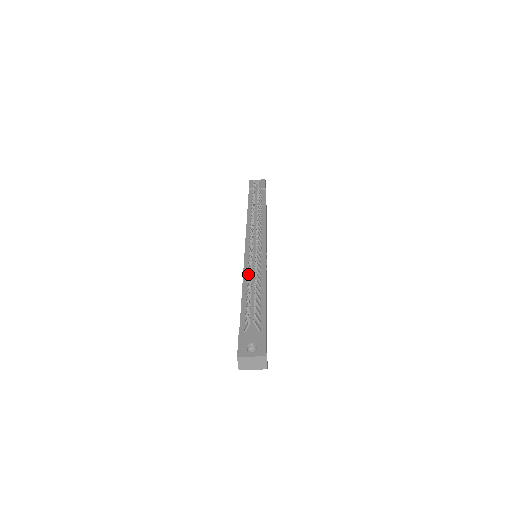
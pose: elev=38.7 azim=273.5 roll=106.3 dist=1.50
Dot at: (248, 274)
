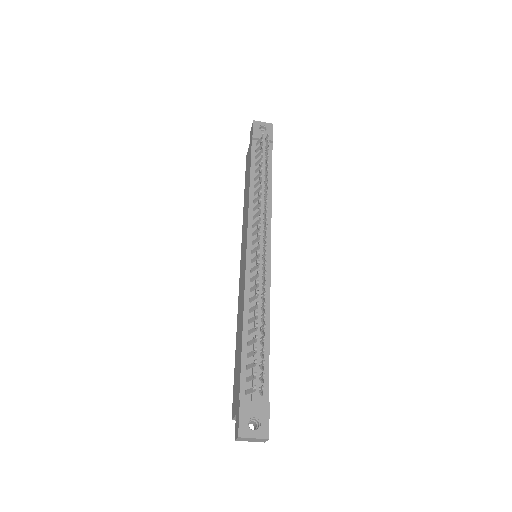
Dot at: (251, 300)
